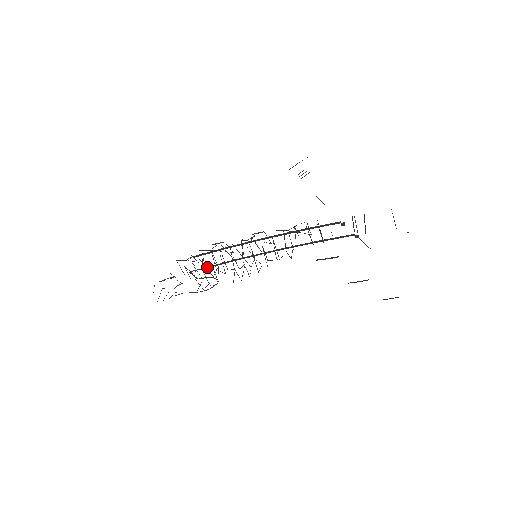
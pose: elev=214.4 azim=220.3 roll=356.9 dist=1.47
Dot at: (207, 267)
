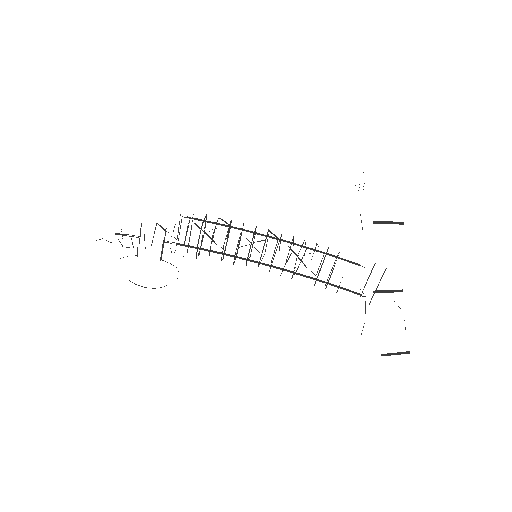
Dot at: (189, 245)
